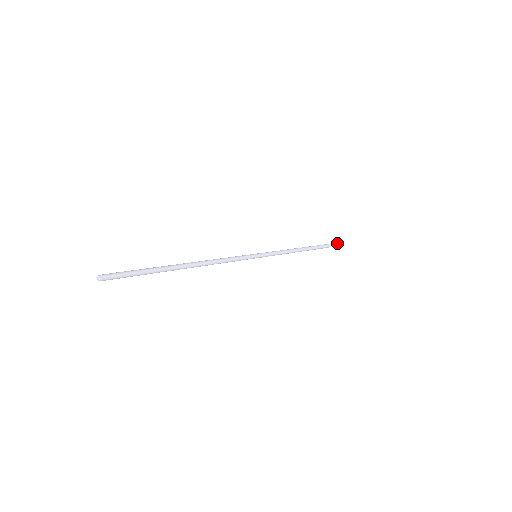
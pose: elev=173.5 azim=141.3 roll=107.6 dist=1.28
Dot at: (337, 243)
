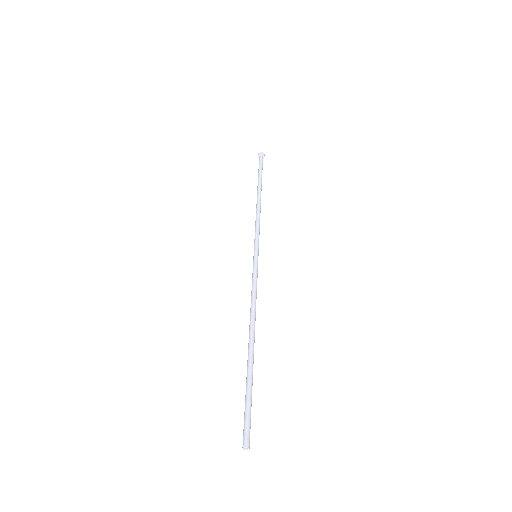
Dot at: (262, 156)
